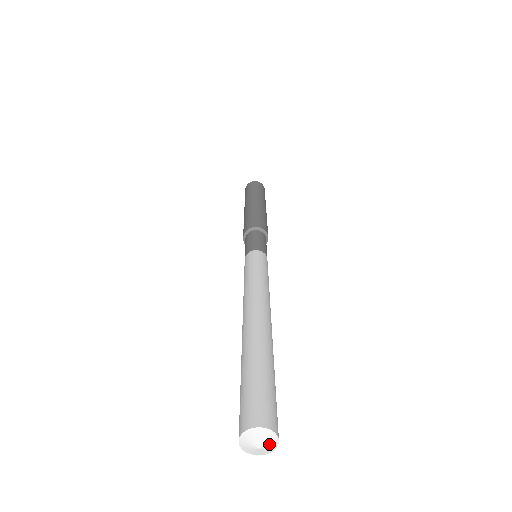
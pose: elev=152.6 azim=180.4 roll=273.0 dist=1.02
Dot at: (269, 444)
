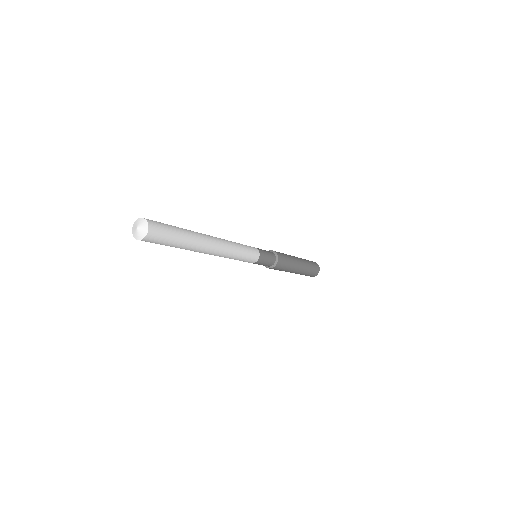
Dot at: (143, 228)
